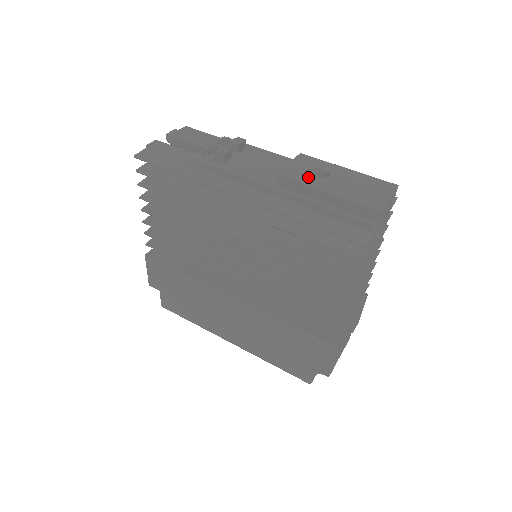
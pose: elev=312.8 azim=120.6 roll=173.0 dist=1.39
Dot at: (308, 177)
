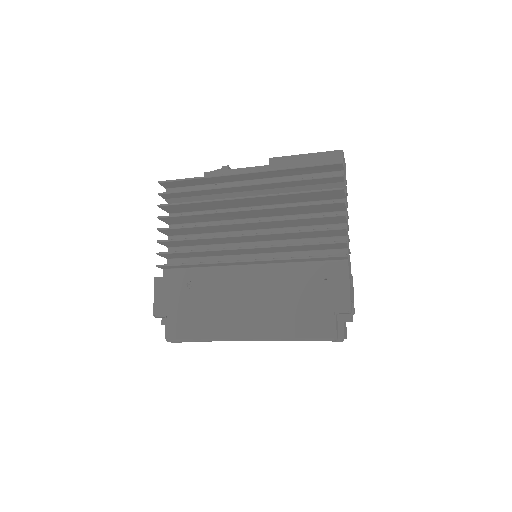
Dot at: occluded
